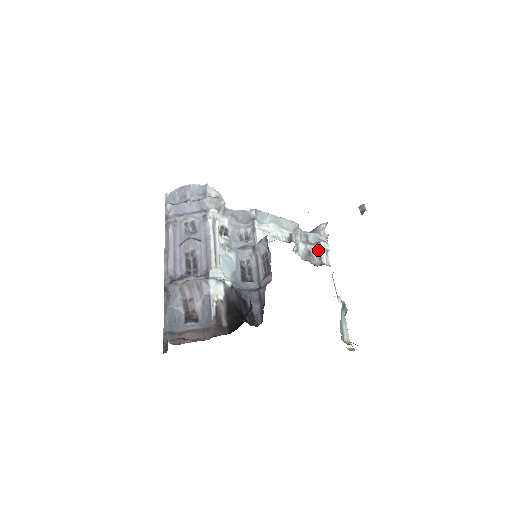
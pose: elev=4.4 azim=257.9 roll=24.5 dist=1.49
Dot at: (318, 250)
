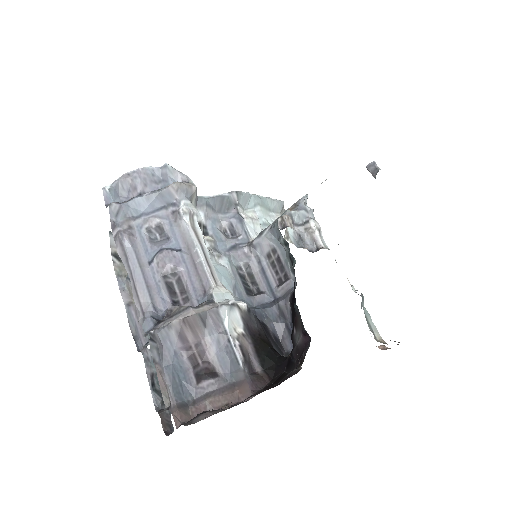
Dot at: (309, 231)
